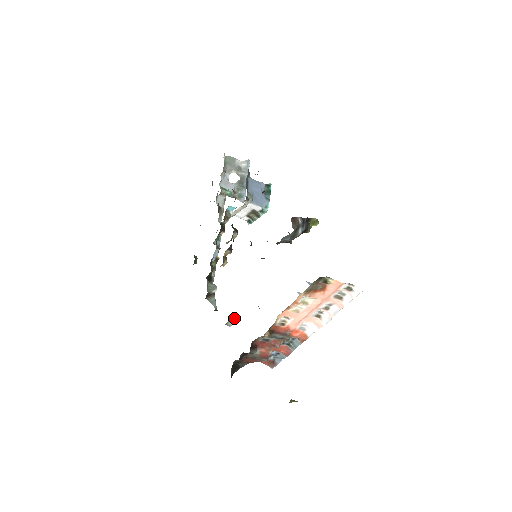
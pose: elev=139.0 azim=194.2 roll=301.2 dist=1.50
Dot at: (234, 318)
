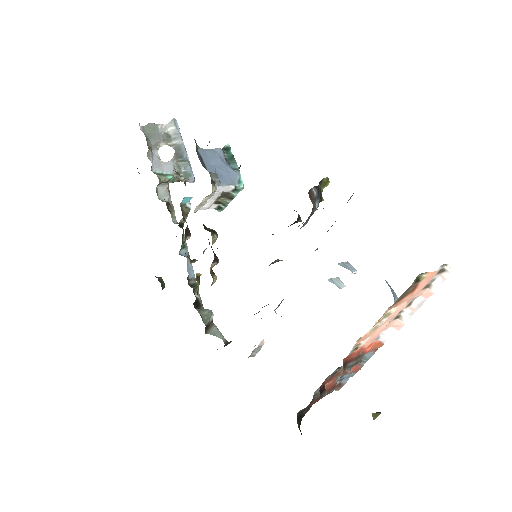
Dot at: (258, 346)
